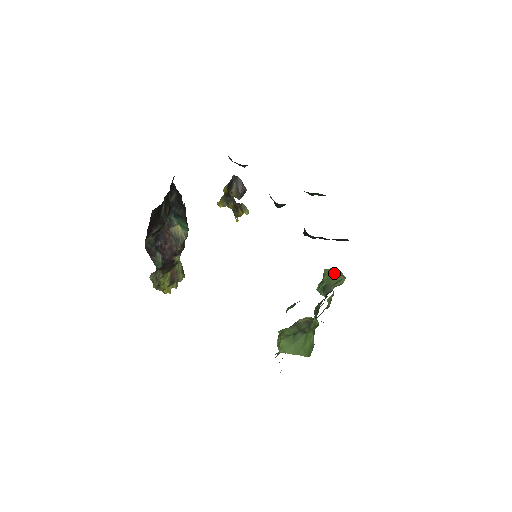
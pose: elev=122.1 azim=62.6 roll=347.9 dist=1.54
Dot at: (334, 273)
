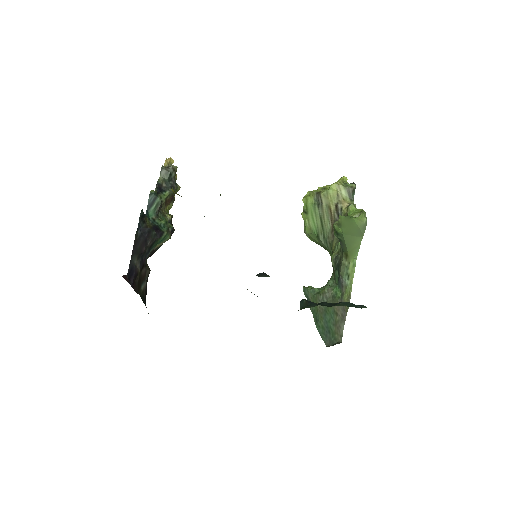
Dot at: (350, 227)
